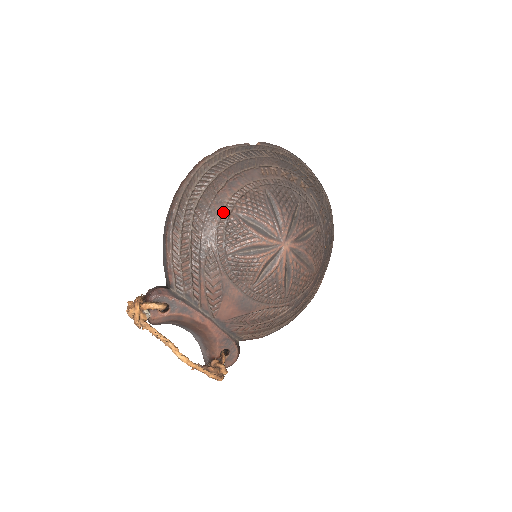
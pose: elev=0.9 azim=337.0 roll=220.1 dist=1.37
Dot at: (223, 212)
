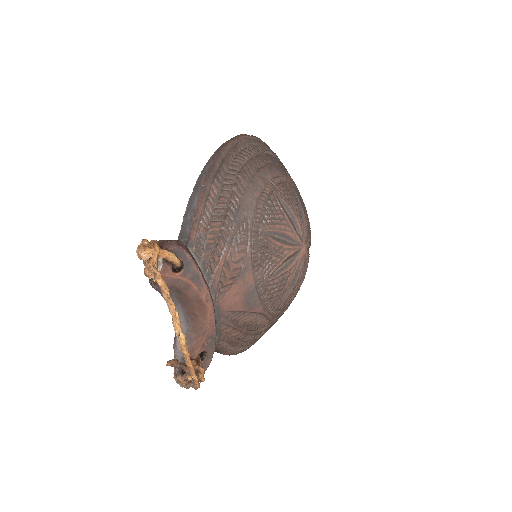
Dot at: (265, 188)
